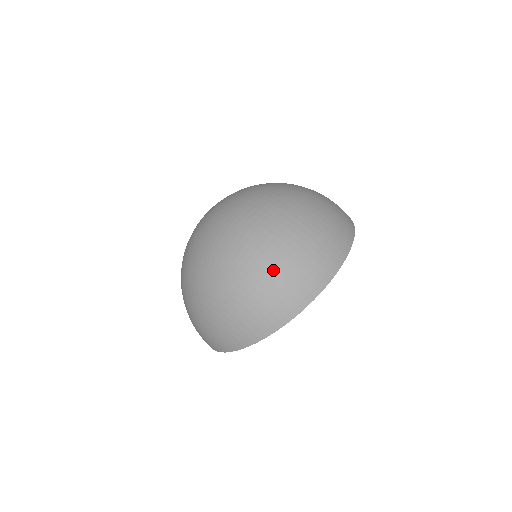
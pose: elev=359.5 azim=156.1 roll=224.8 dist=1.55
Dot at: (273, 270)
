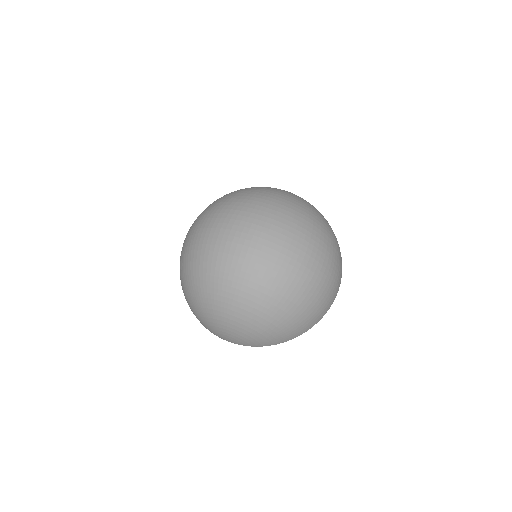
Dot at: (321, 292)
